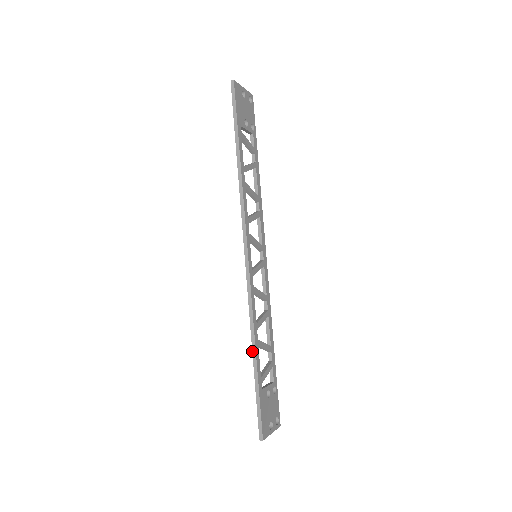
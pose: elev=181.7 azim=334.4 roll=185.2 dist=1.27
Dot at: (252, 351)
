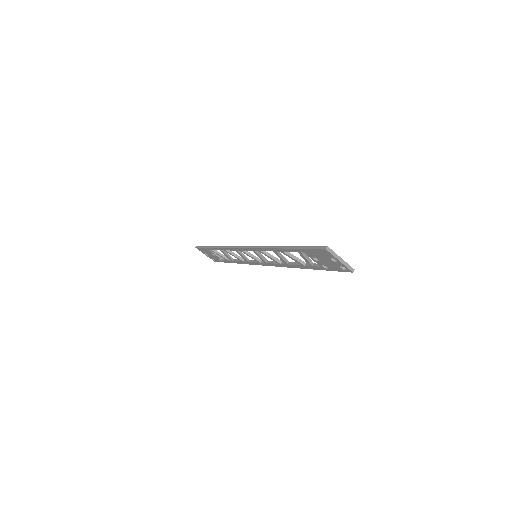
Dot at: (280, 248)
